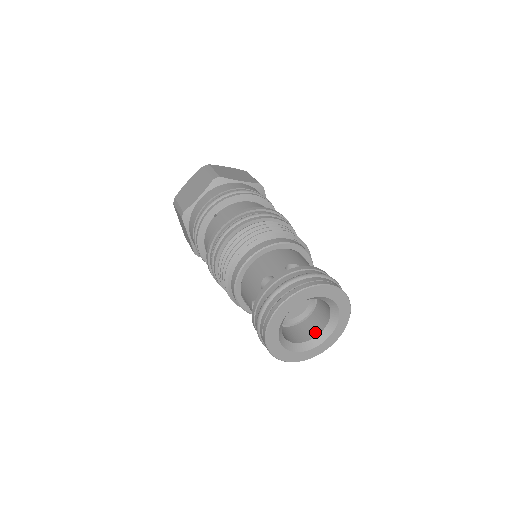
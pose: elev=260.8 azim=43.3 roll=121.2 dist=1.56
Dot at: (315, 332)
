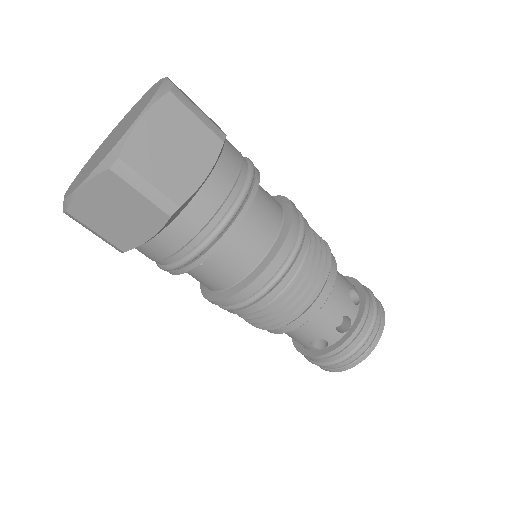
Dot at: occluded
